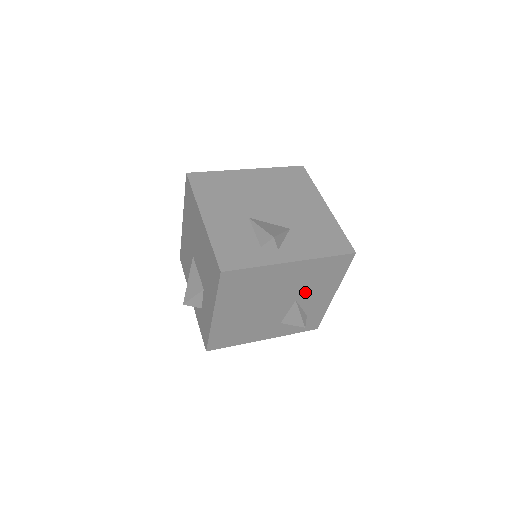
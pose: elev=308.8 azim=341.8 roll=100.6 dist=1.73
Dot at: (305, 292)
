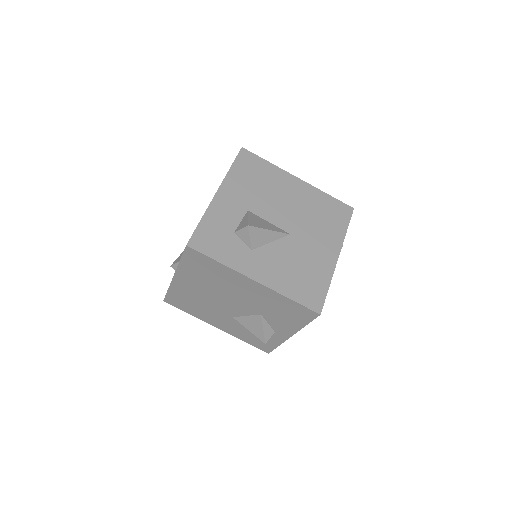
Dot at: occluded
